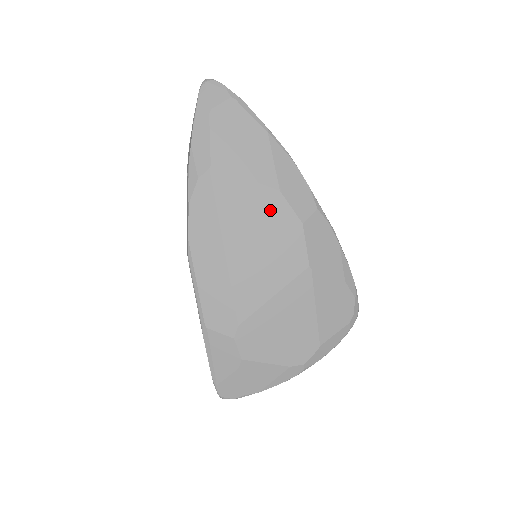
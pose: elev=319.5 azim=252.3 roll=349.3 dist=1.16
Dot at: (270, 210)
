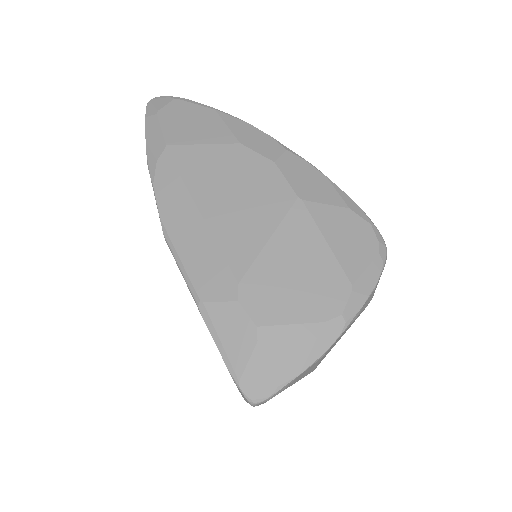
Dot at: (236, 162)
